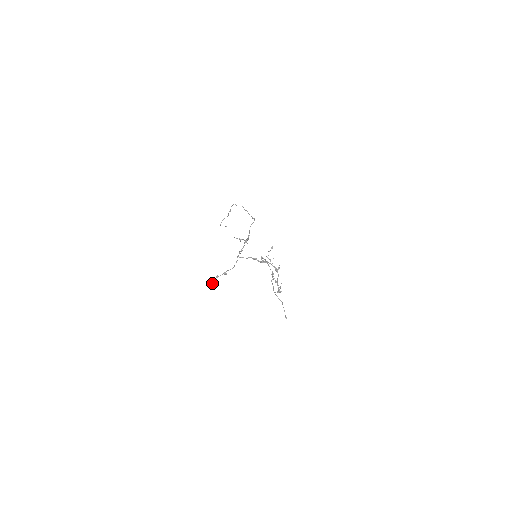
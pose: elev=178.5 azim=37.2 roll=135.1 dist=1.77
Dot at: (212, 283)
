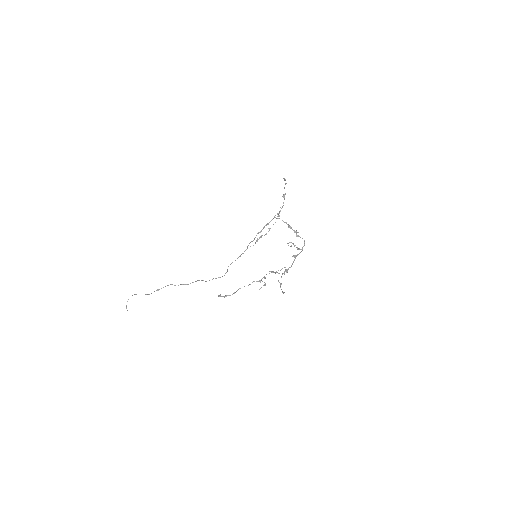
Dot at: occluded
